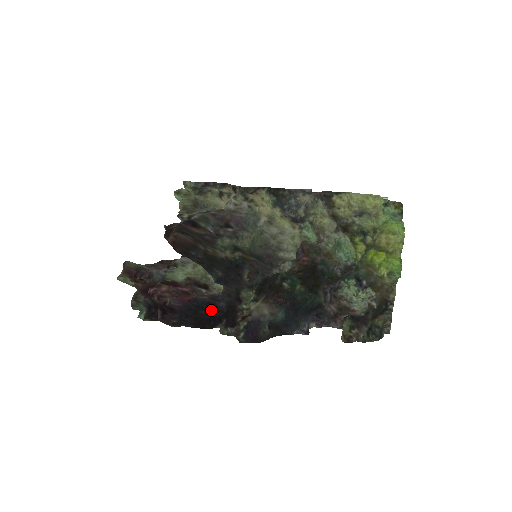
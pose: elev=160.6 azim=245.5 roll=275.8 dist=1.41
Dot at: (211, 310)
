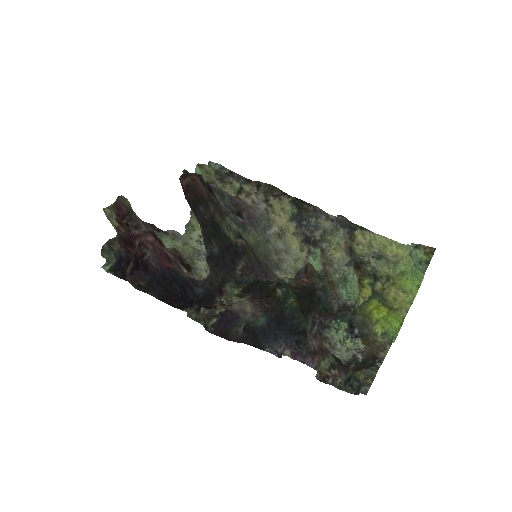
Dot at: (186, 290)
